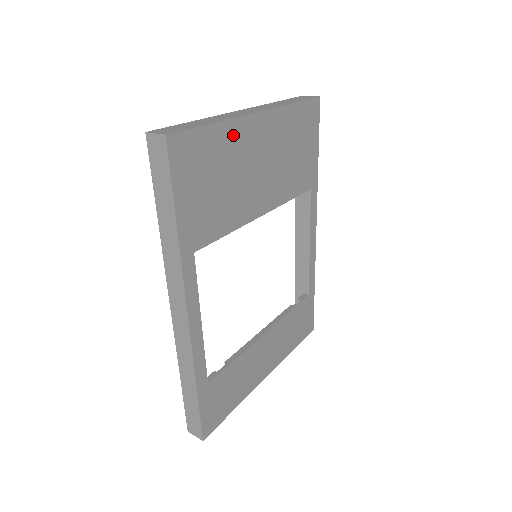
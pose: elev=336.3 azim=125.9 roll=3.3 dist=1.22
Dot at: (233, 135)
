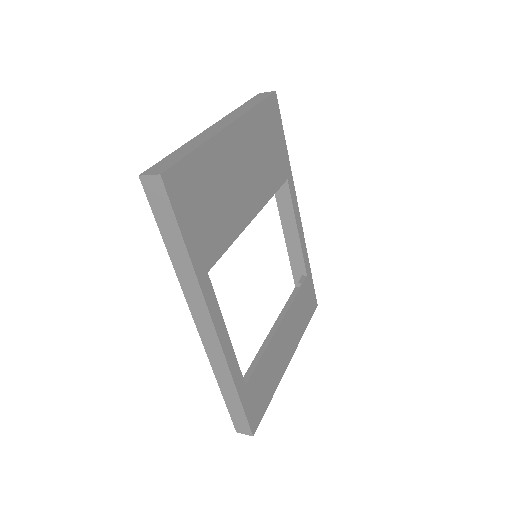
Dot at: (214, 154)
